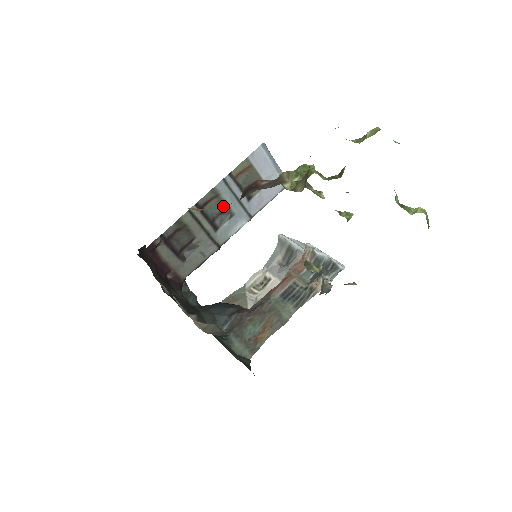
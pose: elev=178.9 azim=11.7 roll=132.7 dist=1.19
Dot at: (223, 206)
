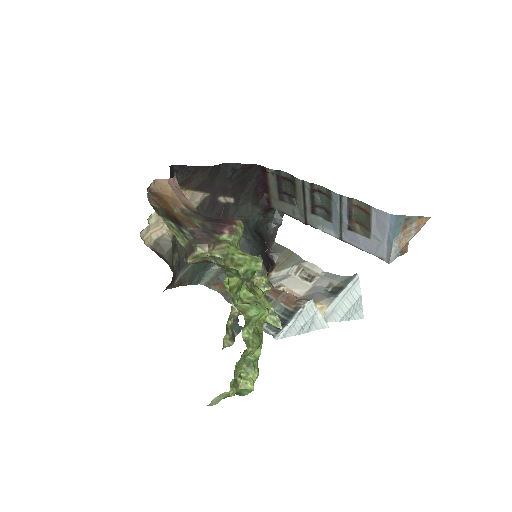
Dot at: (329, 208)
